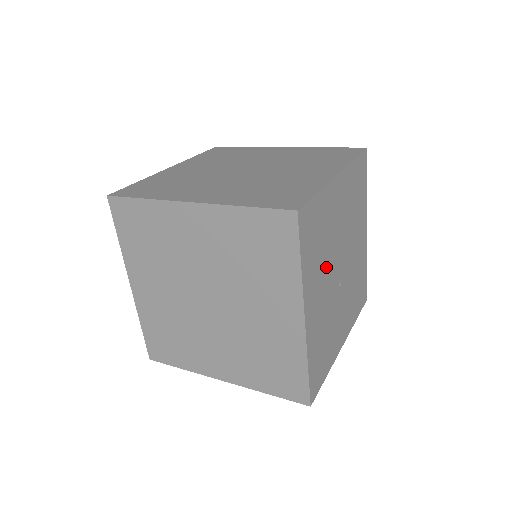
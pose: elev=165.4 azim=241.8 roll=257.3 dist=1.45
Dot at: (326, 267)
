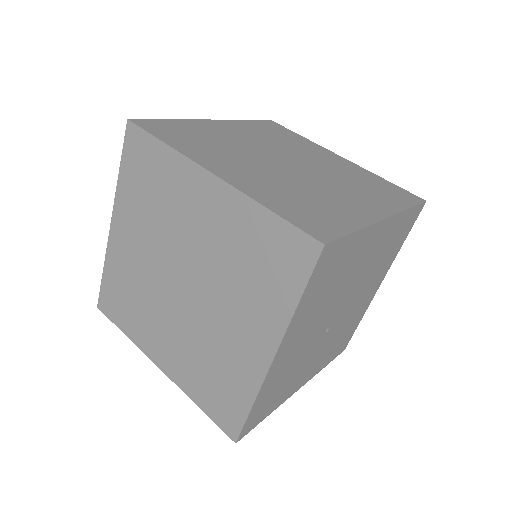
Dot at: (323, 310)
